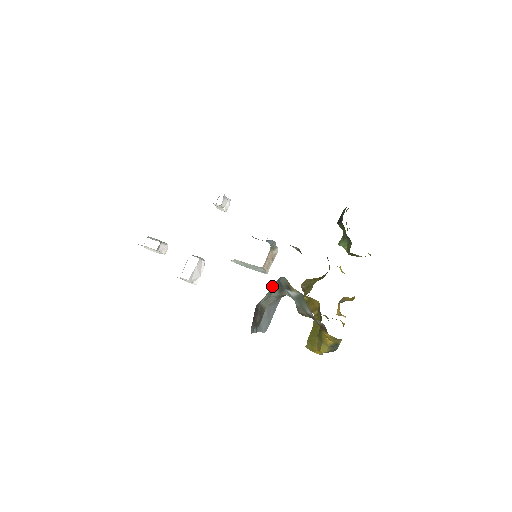
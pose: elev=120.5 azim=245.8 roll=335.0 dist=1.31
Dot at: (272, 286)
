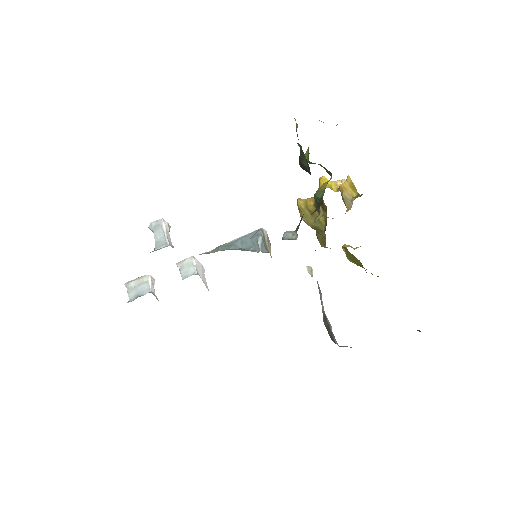
Dot at: occluded
